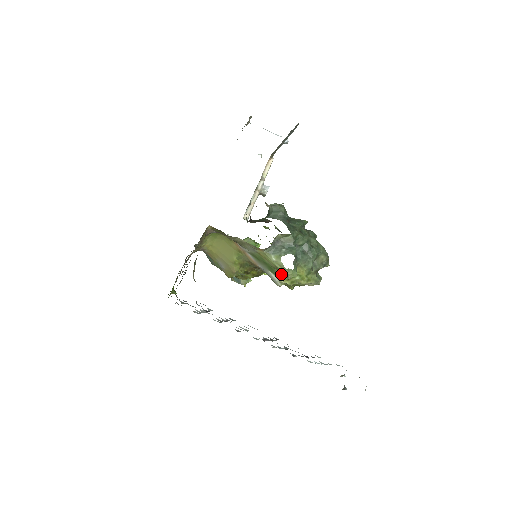
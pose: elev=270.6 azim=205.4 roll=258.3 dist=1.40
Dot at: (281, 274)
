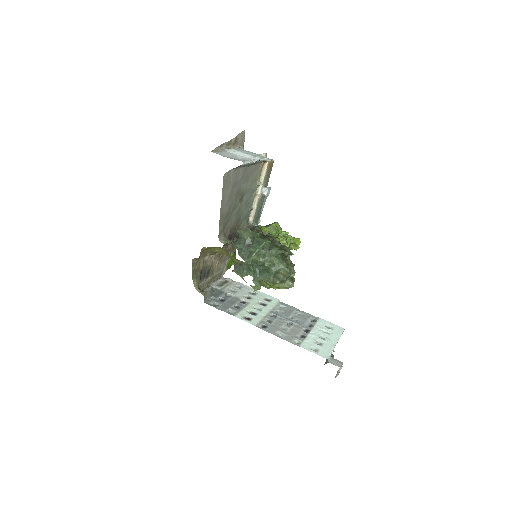
Dot at: occluded
